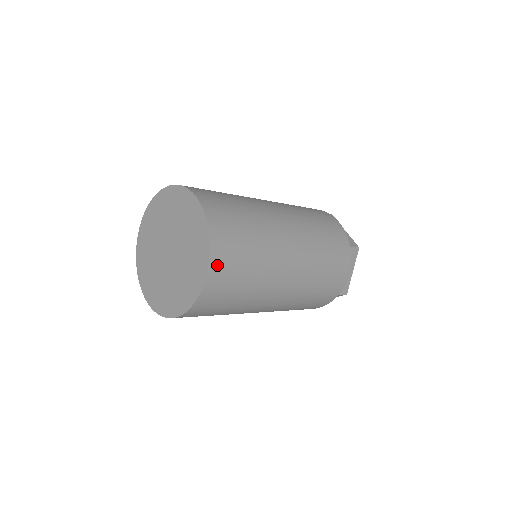
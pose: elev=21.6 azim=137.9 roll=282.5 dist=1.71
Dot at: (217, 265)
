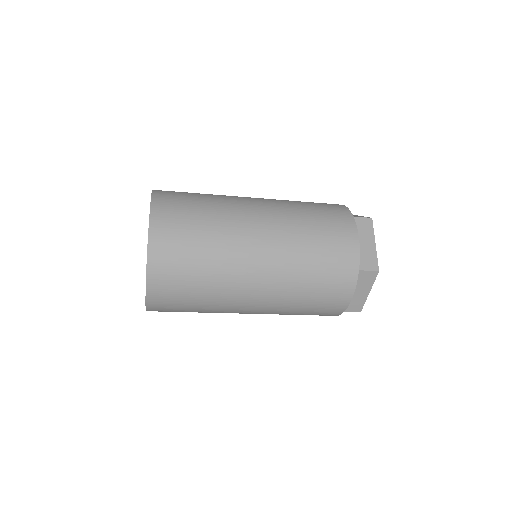
Dot at: (160, 221)
